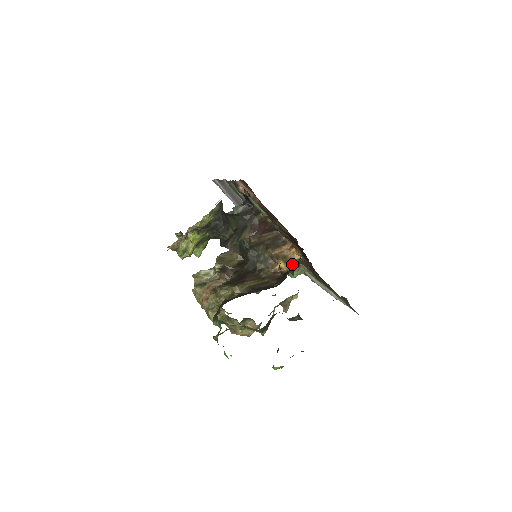
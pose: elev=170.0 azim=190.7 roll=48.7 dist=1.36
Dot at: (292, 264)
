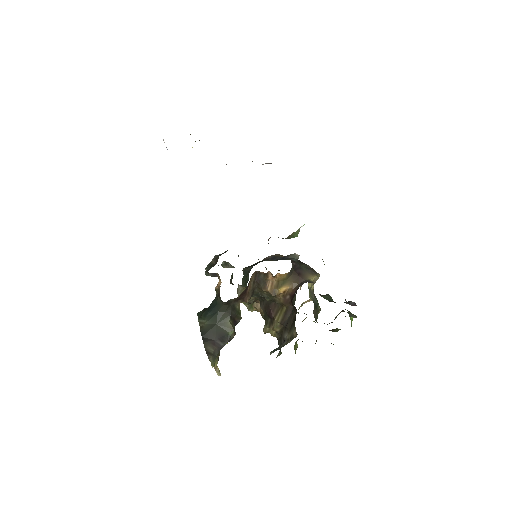
Dot at: (288, 277)
